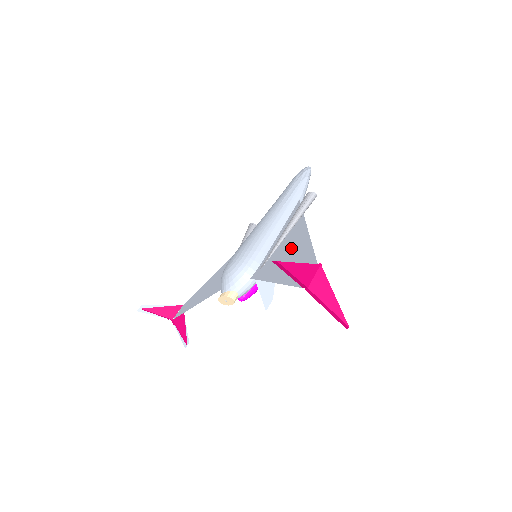
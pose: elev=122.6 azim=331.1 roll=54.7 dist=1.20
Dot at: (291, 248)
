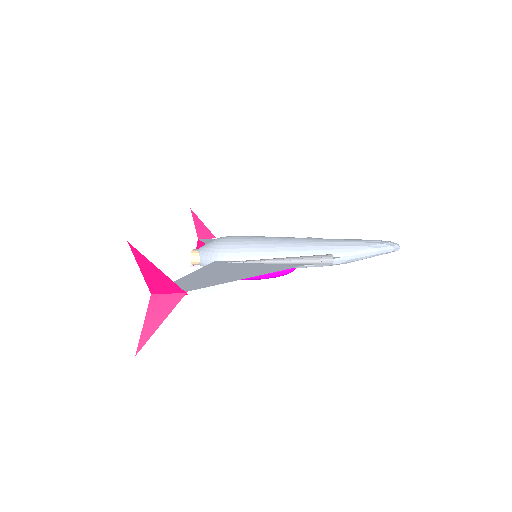
Dot at: (242, 271)
